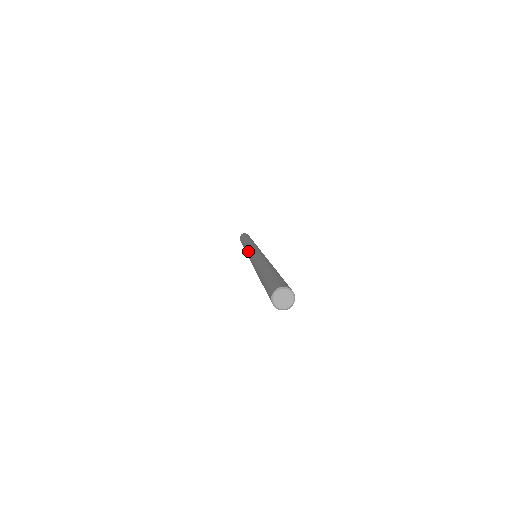
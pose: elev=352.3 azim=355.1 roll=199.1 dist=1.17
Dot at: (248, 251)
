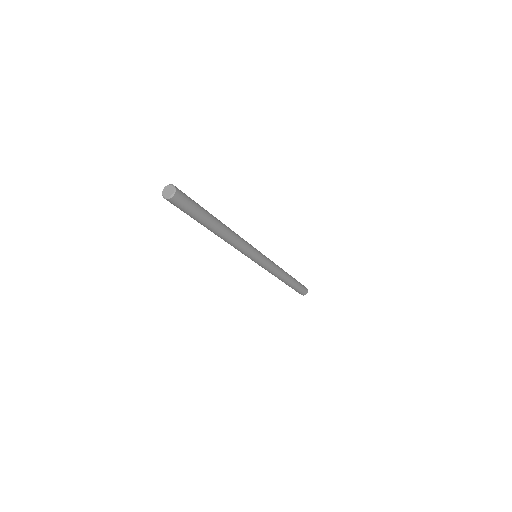
Dot at: occluded
